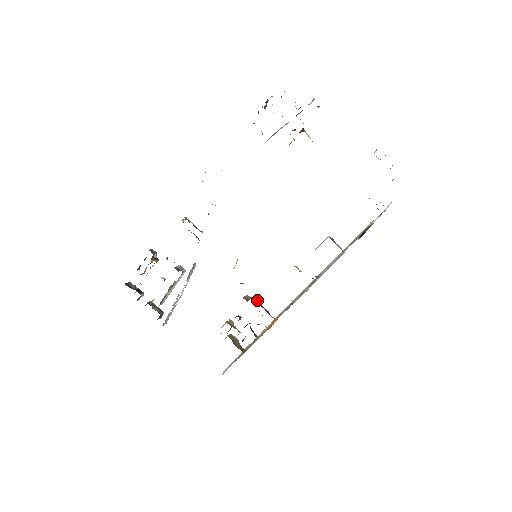
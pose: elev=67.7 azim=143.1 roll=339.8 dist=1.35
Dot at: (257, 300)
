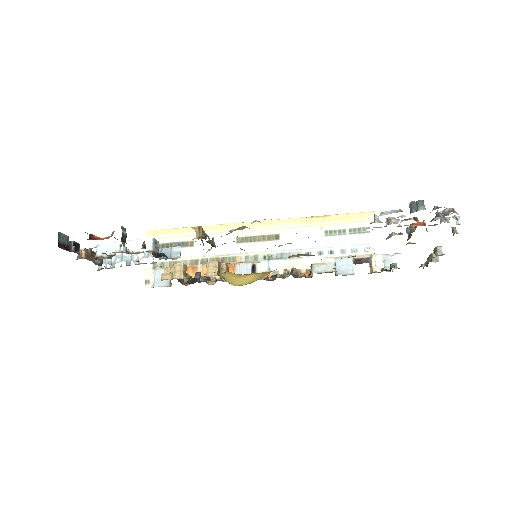
Dot at: (228, 271)
